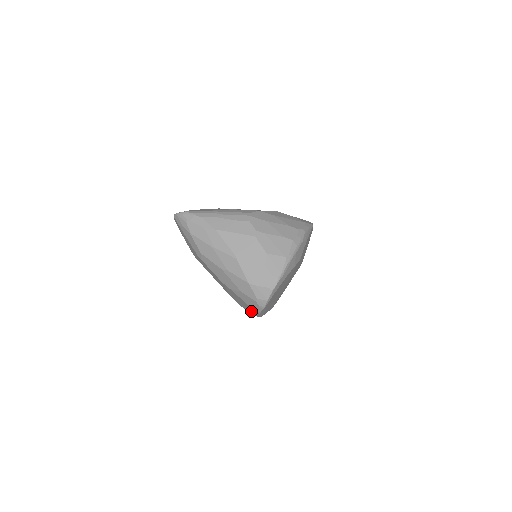
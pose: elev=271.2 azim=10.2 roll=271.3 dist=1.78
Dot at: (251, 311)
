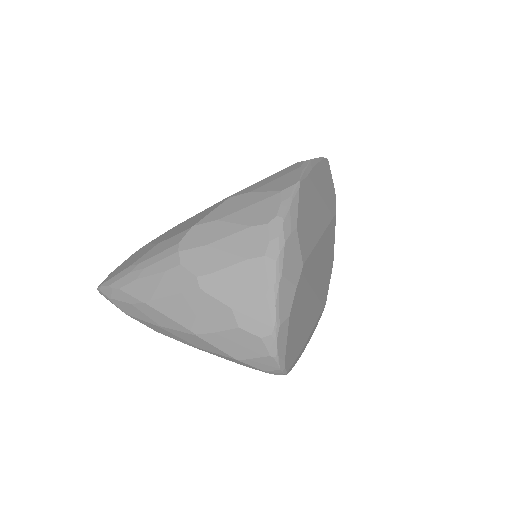
Dot at: occluded
